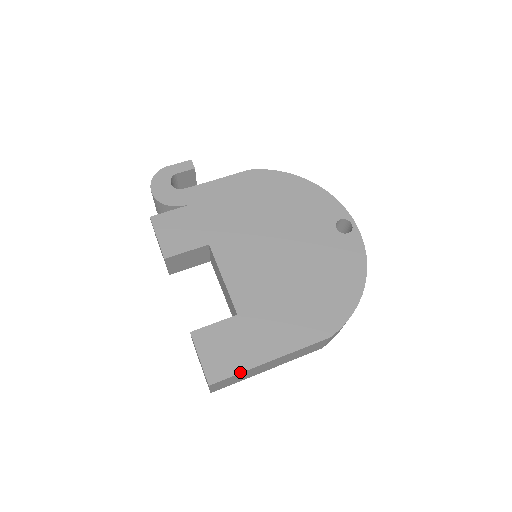
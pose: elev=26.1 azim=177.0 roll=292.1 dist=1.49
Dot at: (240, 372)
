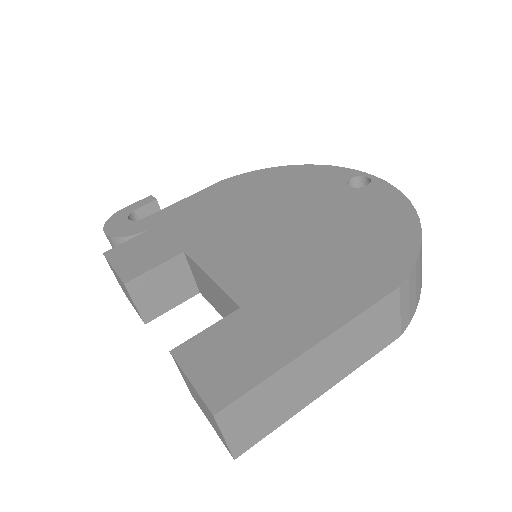
Dot at: (265, 378)
